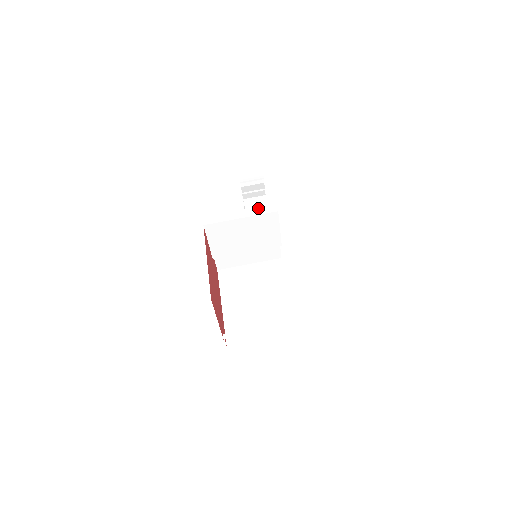
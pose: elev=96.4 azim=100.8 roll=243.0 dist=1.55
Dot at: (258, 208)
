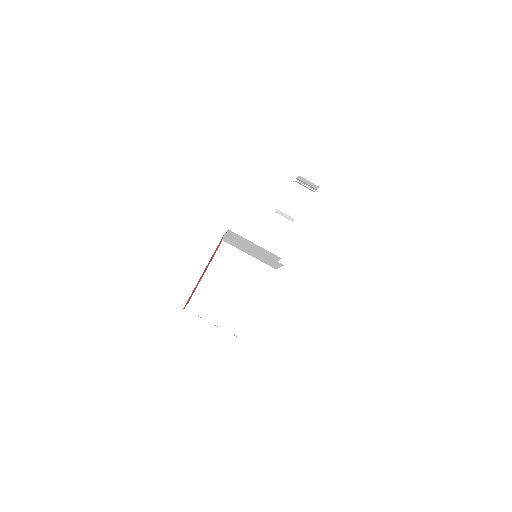
Dot at: (299, 199)
